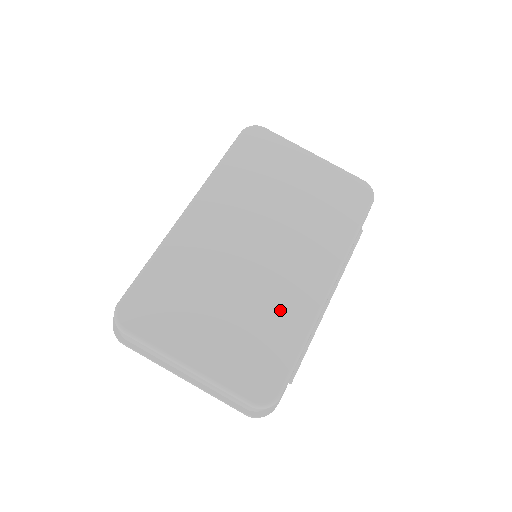
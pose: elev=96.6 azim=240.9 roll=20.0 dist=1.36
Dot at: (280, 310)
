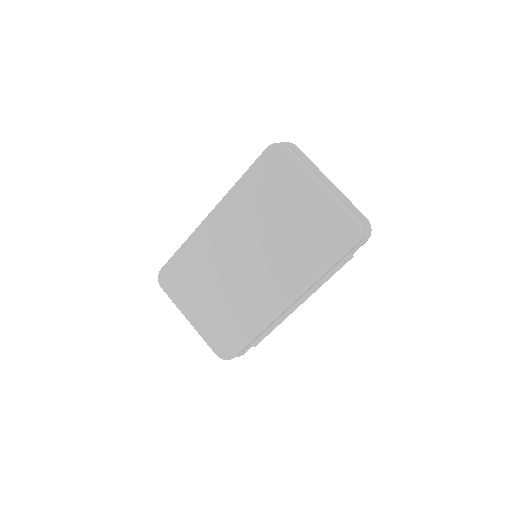
Dot at: (248, 308)
